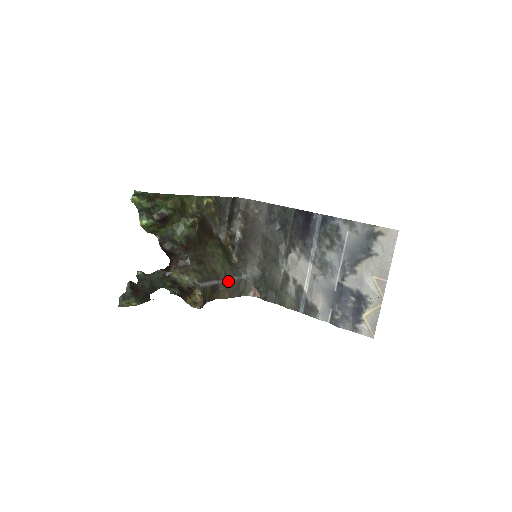
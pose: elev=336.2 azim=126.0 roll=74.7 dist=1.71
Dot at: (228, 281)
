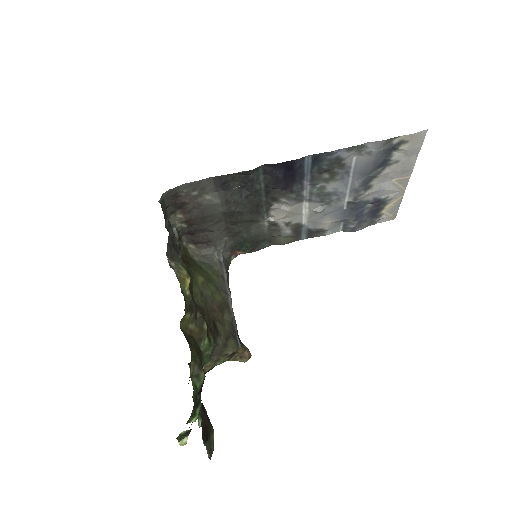
Dot at: (229, 291)
